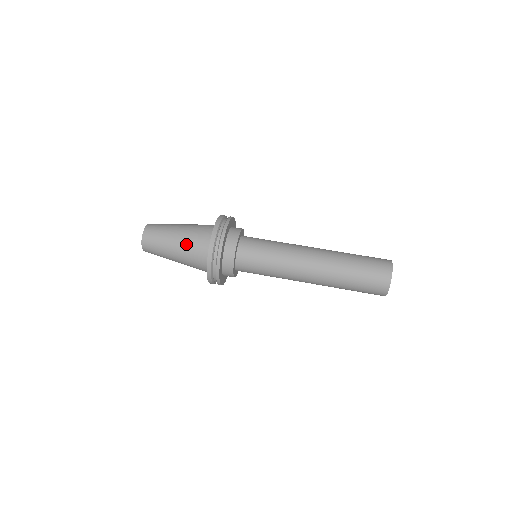
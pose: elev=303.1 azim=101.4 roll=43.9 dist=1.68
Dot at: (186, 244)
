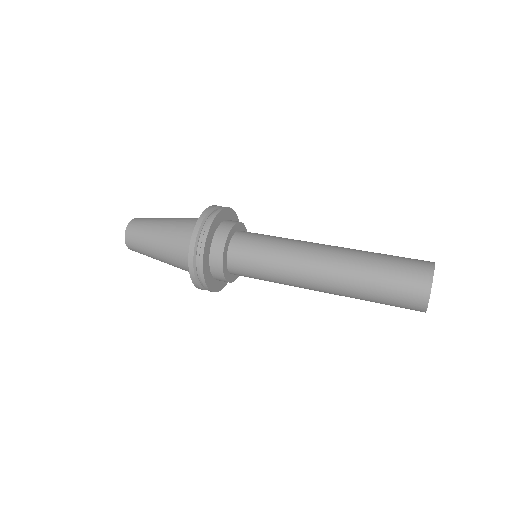
Dot at: (168, 251)
